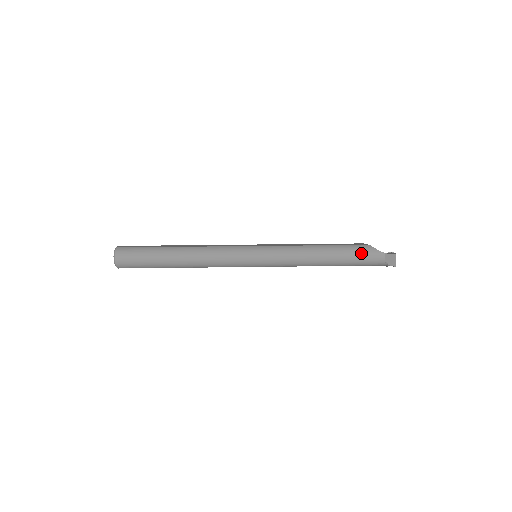
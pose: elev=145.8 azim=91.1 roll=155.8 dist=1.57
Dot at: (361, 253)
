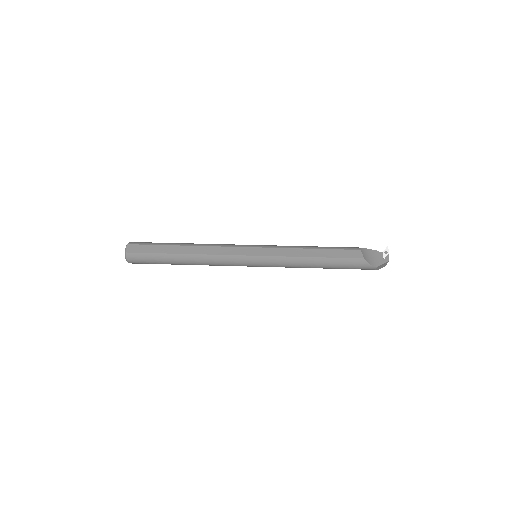
Dot at: (354, 267)
